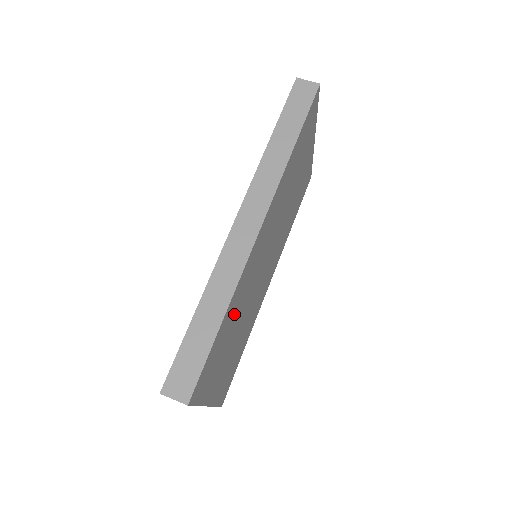
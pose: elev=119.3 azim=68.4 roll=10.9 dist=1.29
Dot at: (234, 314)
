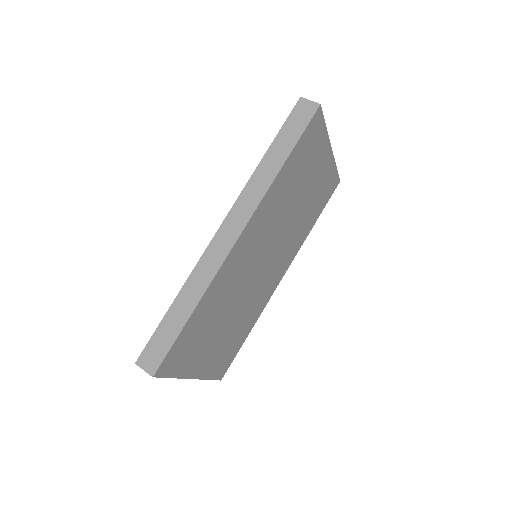
Dot at: (214, 307)
